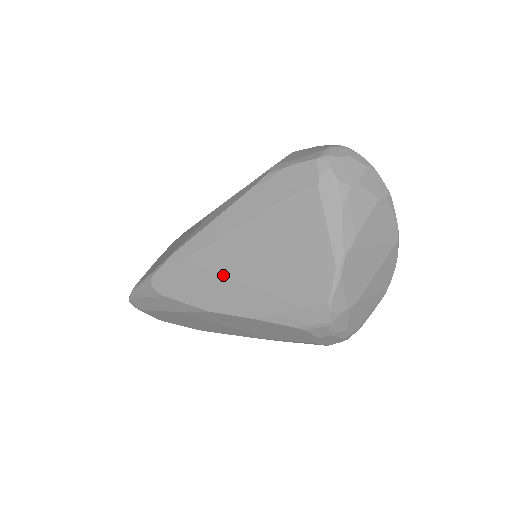
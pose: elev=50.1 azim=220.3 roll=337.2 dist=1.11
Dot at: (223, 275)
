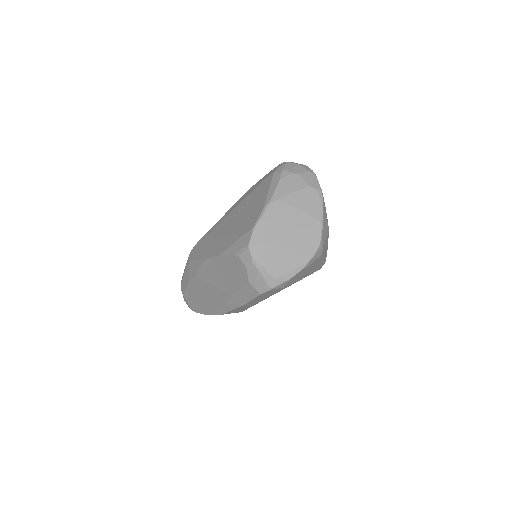
Dot at: (218, 234)
